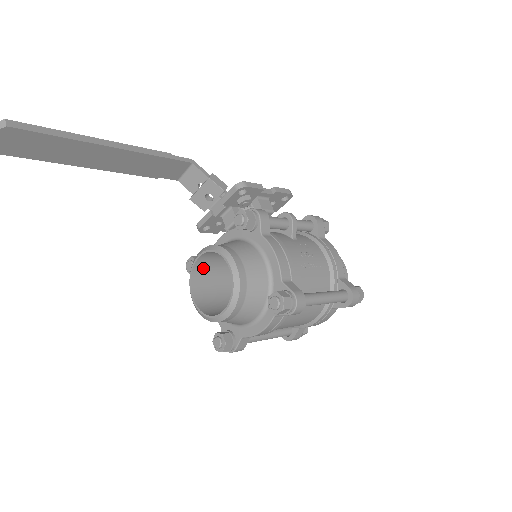
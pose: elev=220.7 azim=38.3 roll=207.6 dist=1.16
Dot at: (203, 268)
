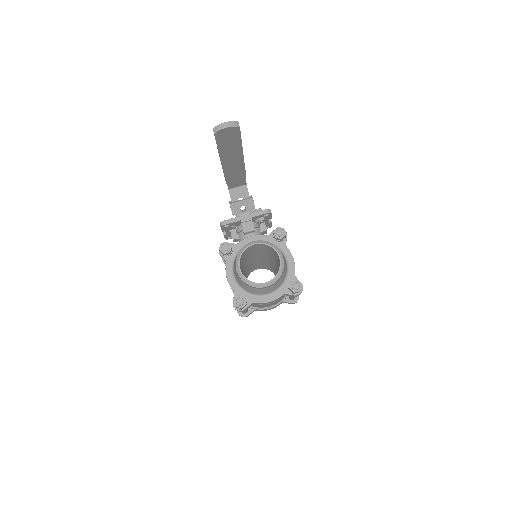
Dot at: (245, 252)
